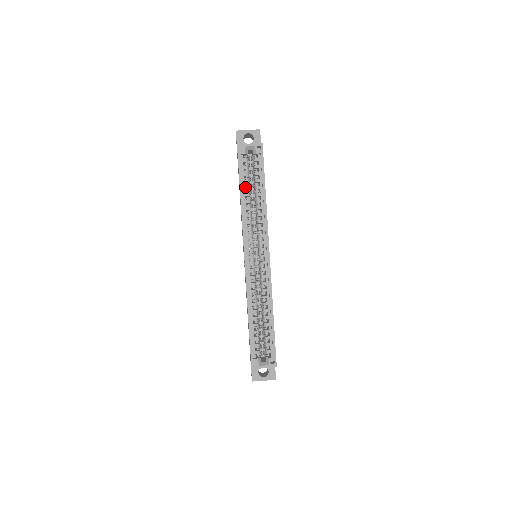
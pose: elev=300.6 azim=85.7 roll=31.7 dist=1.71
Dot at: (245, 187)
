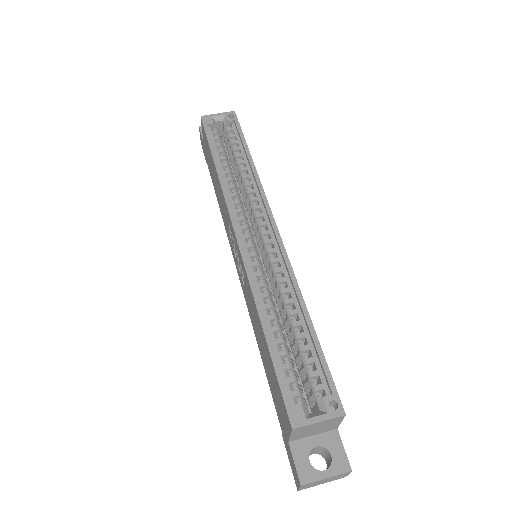
Dot at: (220, 157)
